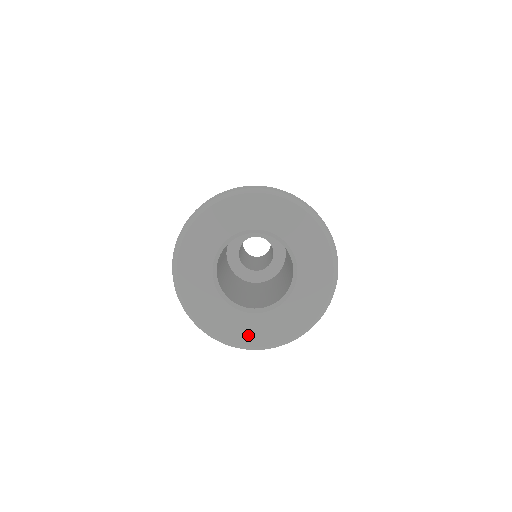
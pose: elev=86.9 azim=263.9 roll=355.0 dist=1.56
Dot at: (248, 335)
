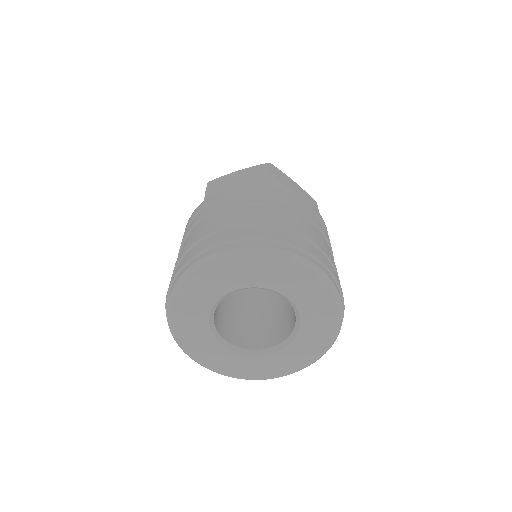
Dot at: (242, 371)
